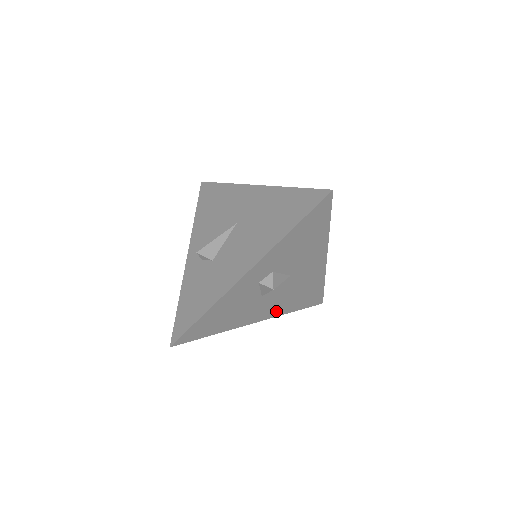
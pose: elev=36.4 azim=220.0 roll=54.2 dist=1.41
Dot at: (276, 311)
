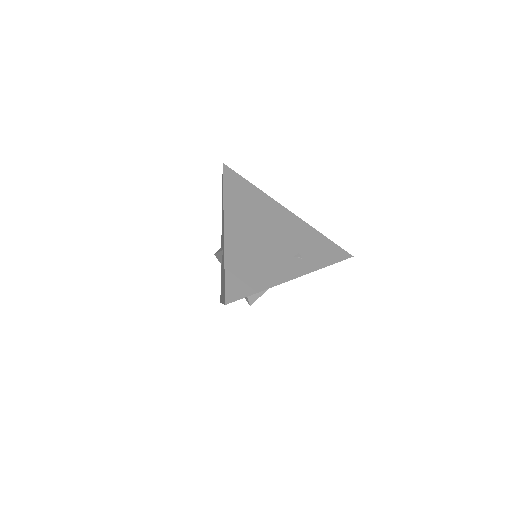
Dot at: occluded
